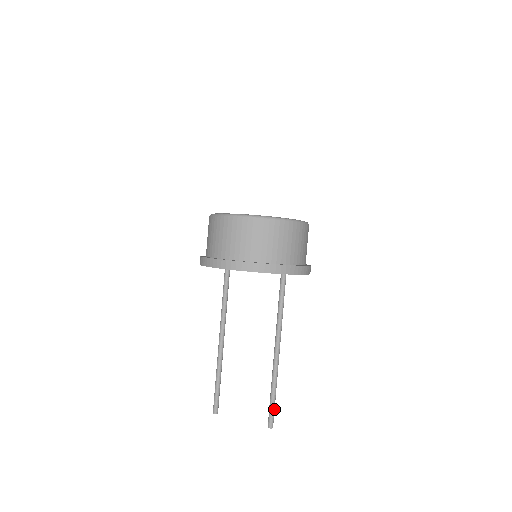
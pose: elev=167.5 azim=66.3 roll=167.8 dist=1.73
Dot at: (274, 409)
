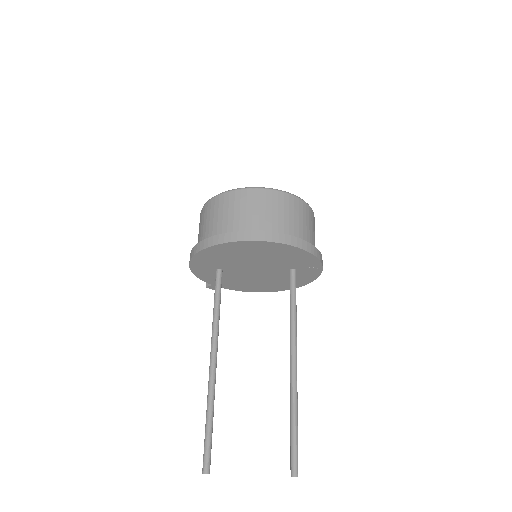
Dot at: (297, 447)
